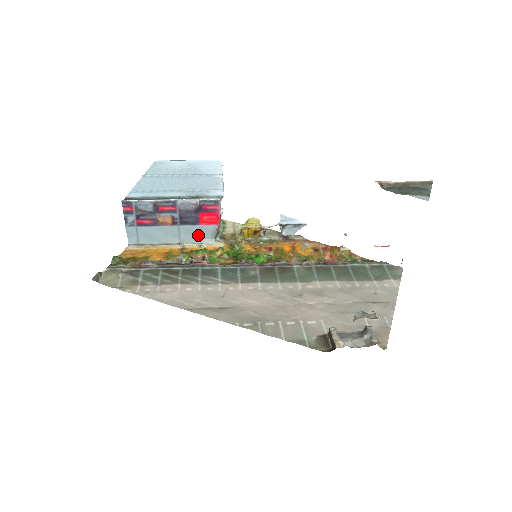
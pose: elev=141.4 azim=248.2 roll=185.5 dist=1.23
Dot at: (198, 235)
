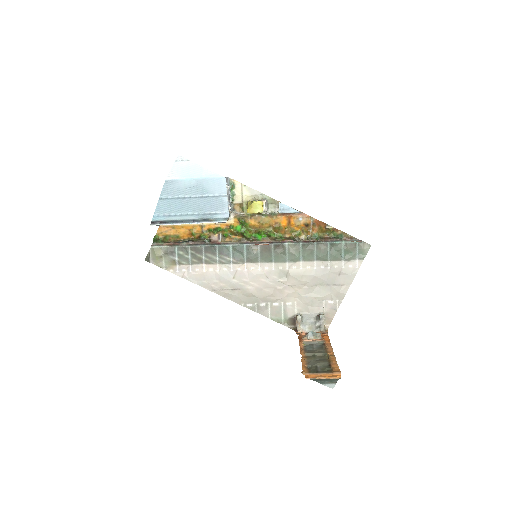
Dot at: occluded
